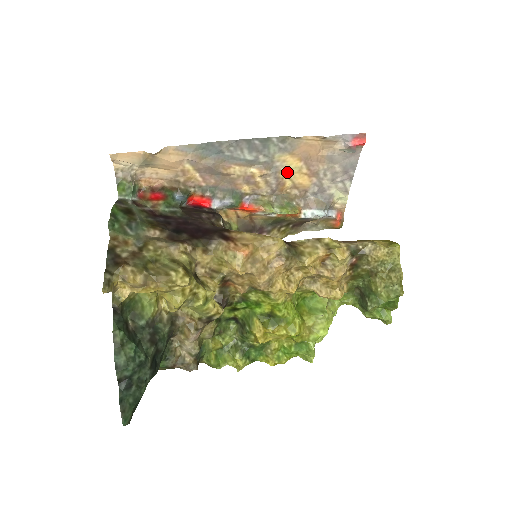
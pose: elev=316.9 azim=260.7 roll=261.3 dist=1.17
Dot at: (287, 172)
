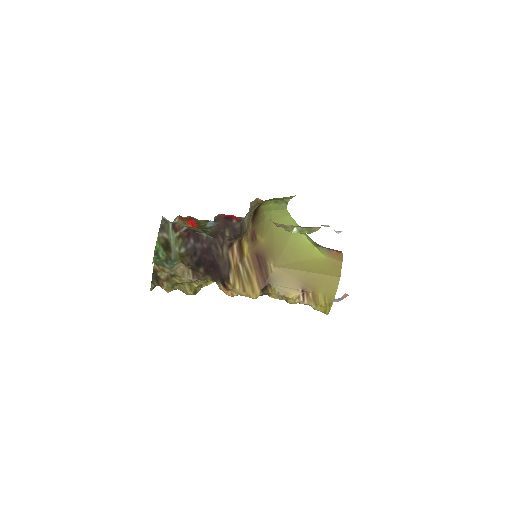
Dot at: occluded
